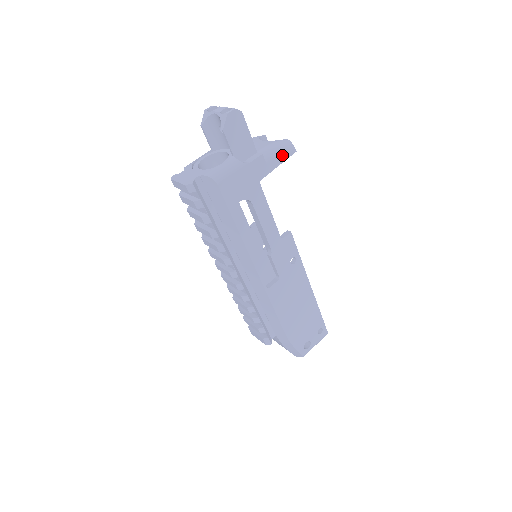
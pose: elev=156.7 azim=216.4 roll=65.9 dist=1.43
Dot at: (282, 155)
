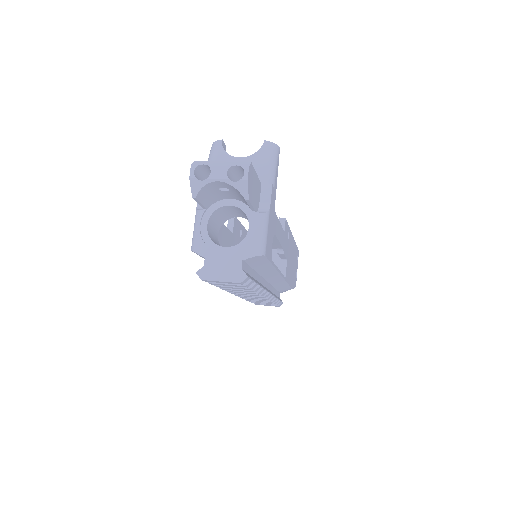
Dot at: (277, 166)
